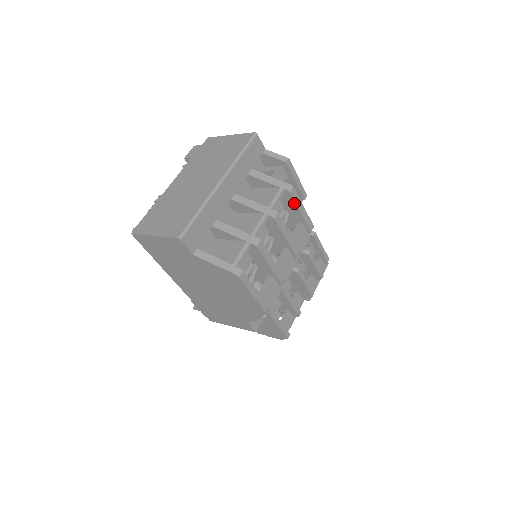
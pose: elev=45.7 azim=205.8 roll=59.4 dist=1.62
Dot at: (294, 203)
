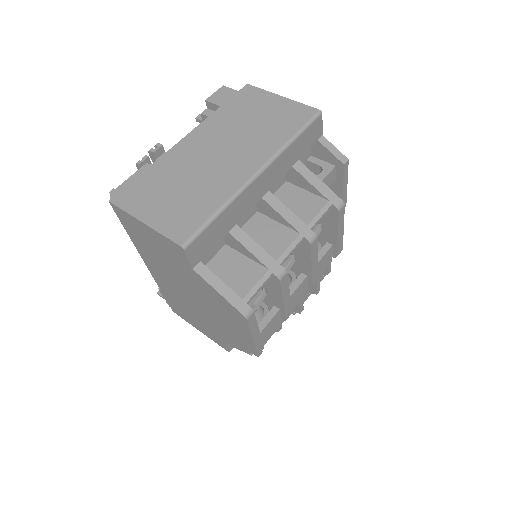
Dot at: (336, 223)
